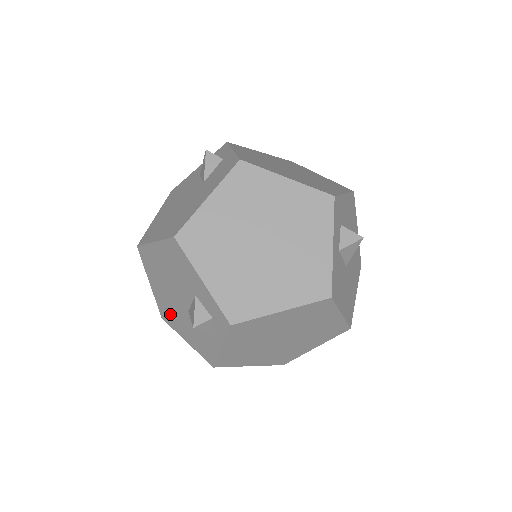
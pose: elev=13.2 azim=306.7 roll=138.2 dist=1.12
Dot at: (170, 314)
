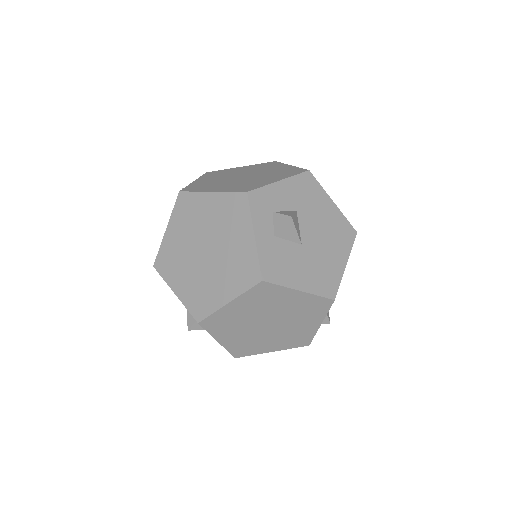
Dot at: occluded
